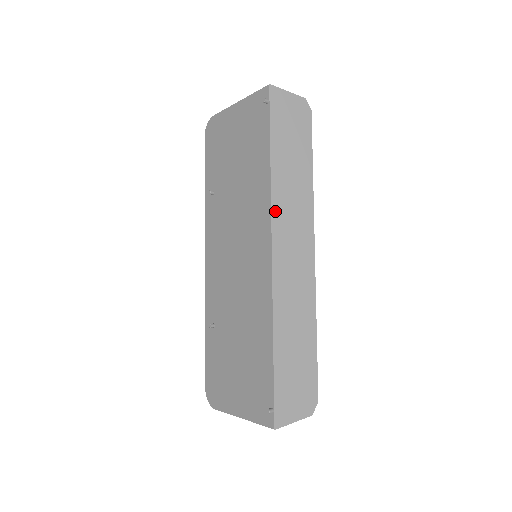
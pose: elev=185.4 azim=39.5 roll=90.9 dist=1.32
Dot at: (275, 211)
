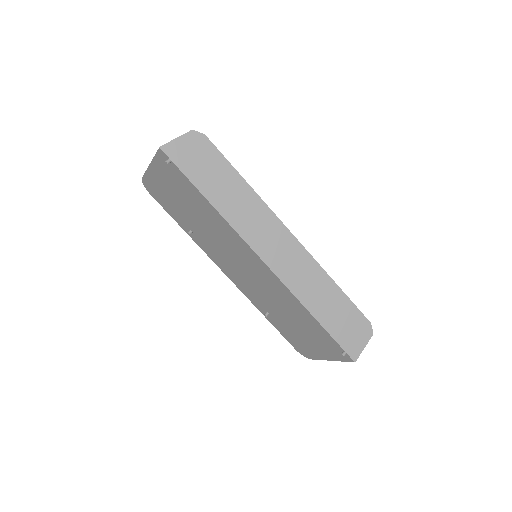
Dot at: (242, 233)
